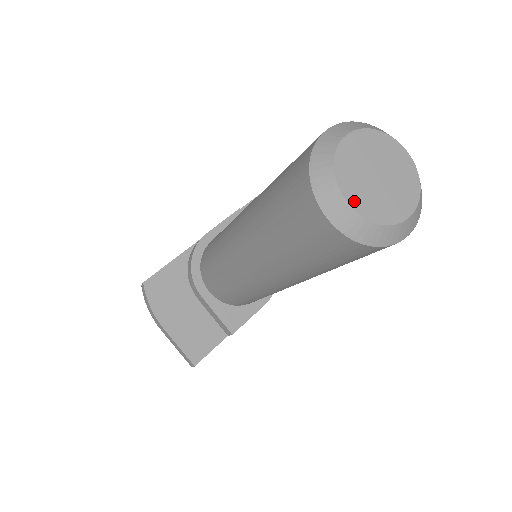
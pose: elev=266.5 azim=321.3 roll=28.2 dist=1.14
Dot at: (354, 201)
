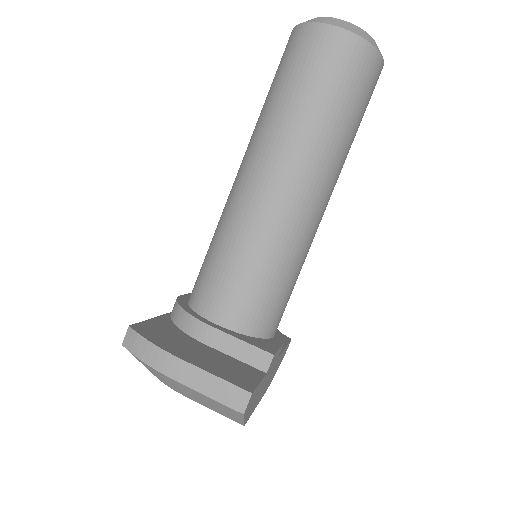
Dot at: occluded
